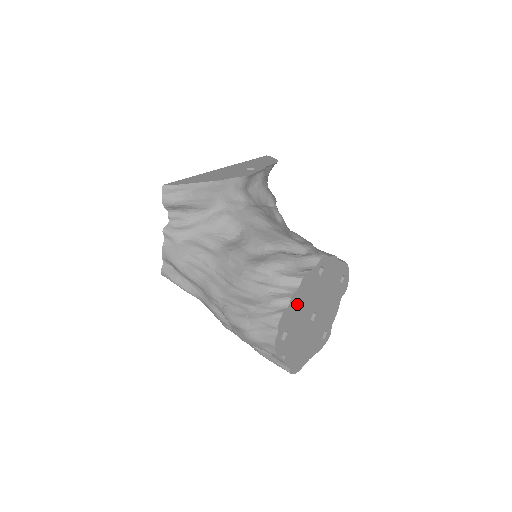
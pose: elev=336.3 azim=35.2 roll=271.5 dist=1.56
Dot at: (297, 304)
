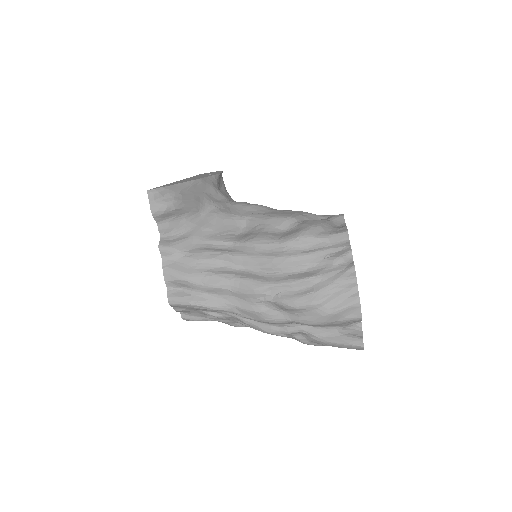
Dot at: occluded
